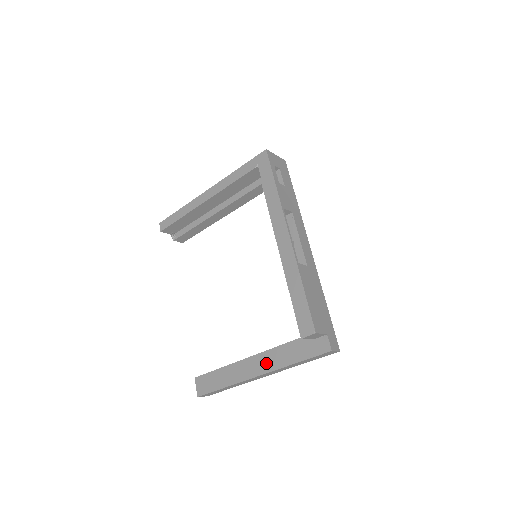
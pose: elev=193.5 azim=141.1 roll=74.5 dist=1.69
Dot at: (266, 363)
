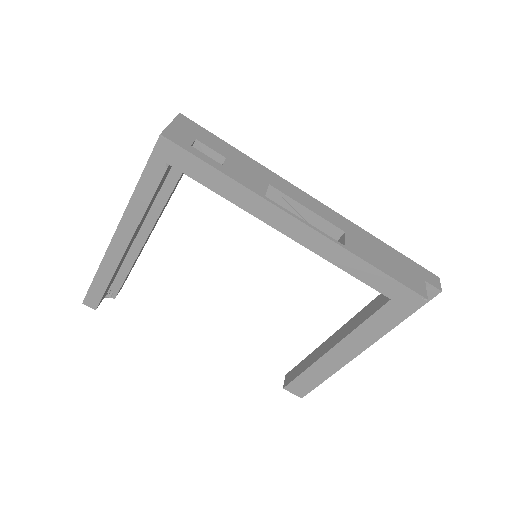
Dot at: (363, 339)
